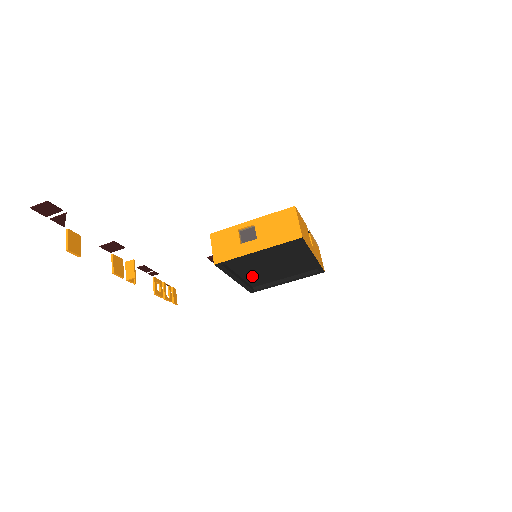
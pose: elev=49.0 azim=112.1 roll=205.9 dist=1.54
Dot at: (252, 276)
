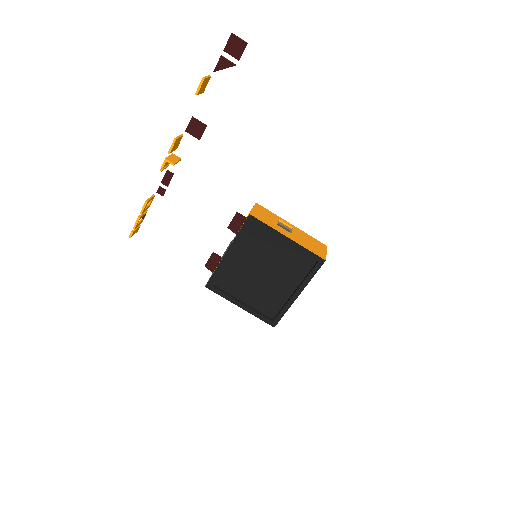
Dot at: (234, 268)
